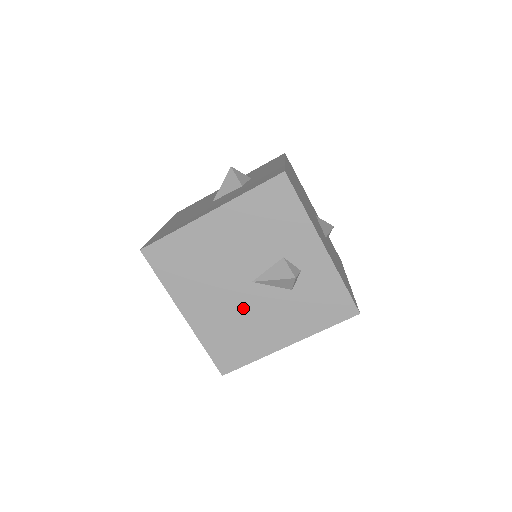
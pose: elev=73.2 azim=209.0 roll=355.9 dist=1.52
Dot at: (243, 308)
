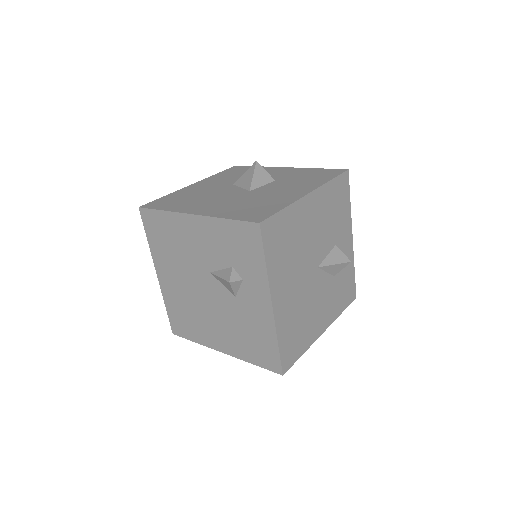
Dot at: (309, 295)
